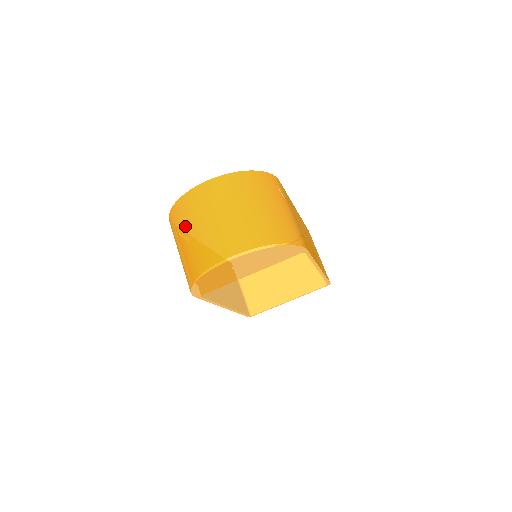
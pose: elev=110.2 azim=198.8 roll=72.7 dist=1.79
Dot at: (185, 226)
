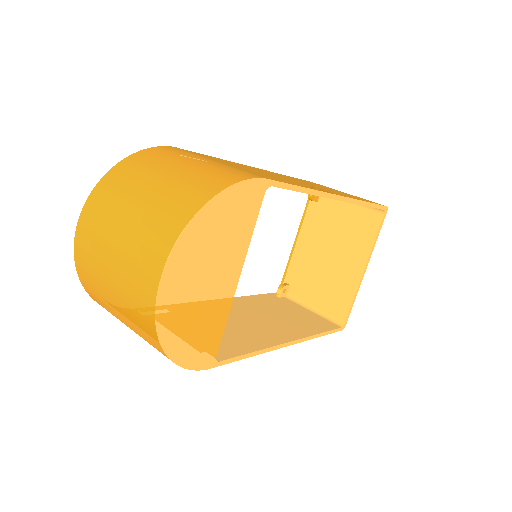
Dot at: (103, 298)
